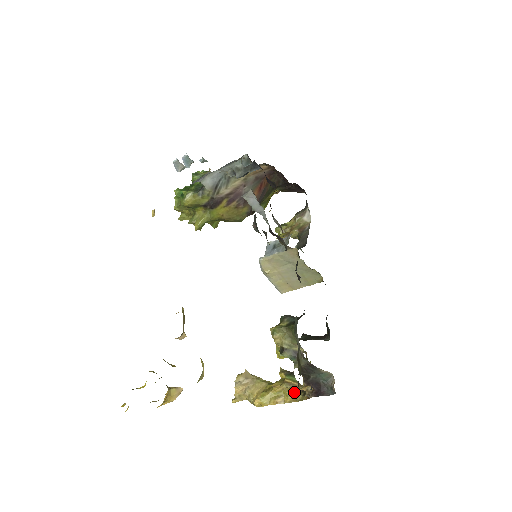
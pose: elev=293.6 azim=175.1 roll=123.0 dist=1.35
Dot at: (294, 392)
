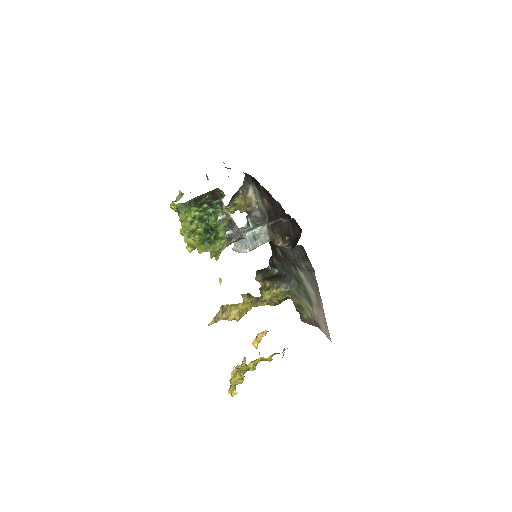
Dot at: (255, 304)
